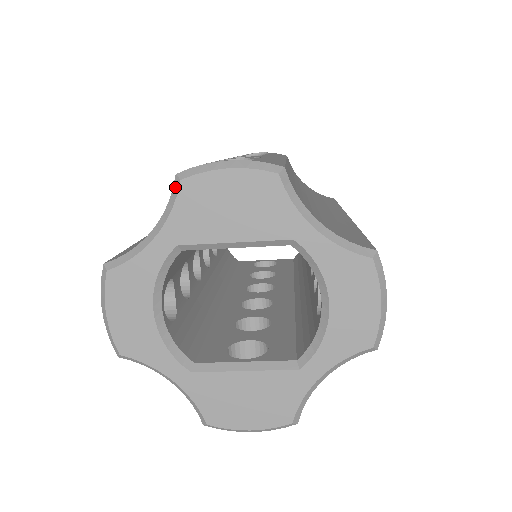
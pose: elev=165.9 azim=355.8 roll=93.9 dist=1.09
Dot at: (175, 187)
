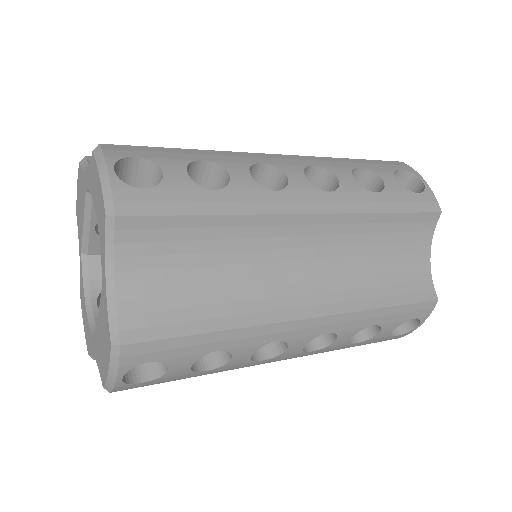
Dot at: occluded
